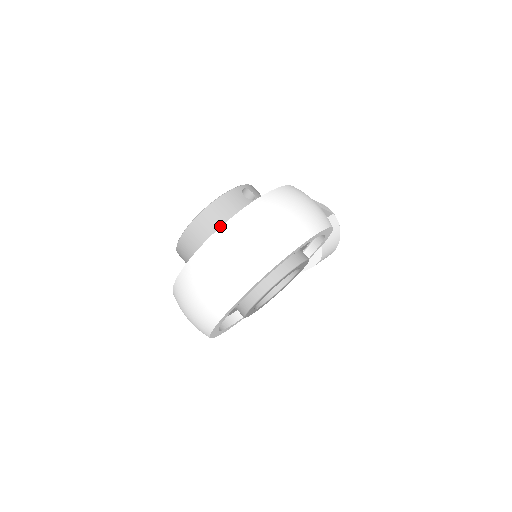
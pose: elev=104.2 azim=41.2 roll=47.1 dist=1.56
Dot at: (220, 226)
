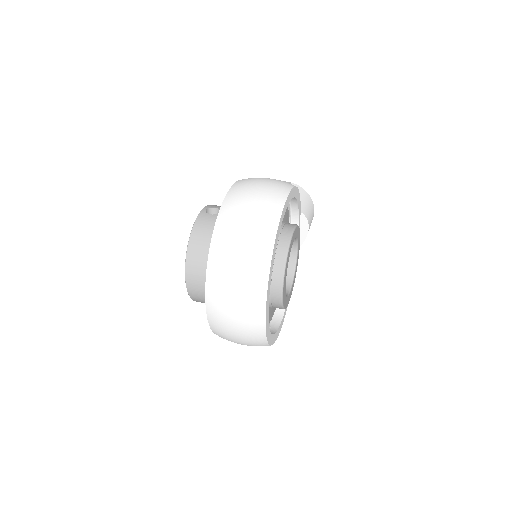
Dot at: occluded
